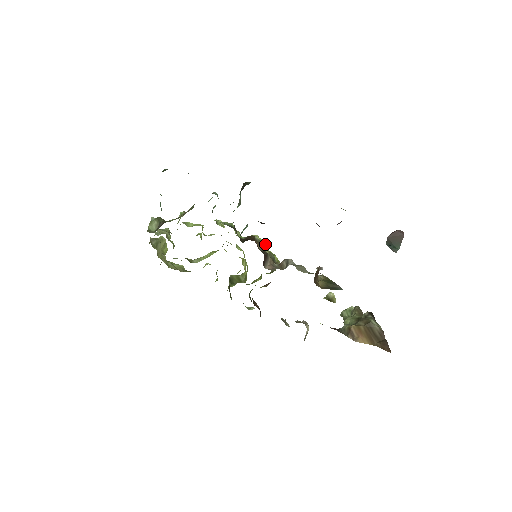
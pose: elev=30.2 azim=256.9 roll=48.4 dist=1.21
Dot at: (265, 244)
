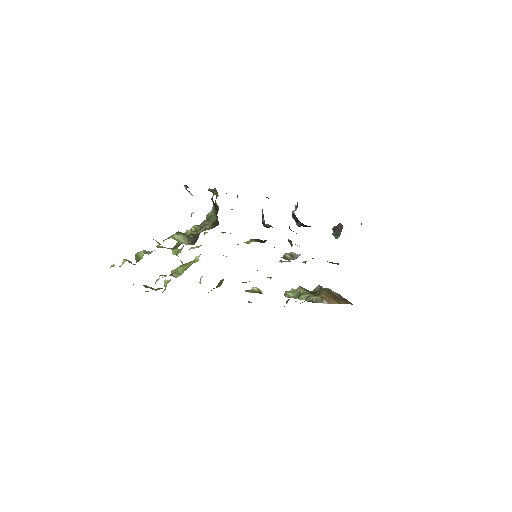
Dot at: occluded
